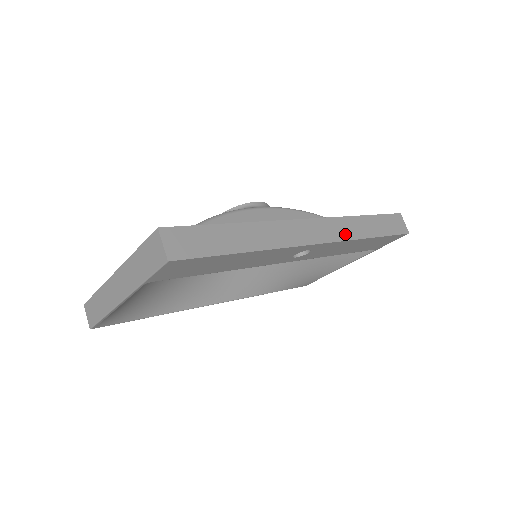
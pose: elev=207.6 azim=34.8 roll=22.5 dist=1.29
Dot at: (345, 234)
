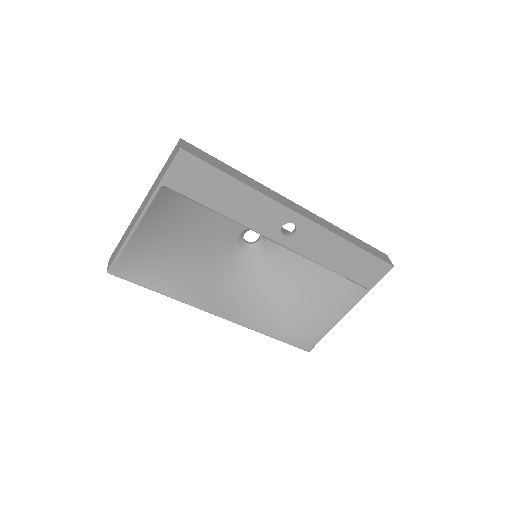
Dot at: (327, 227)
